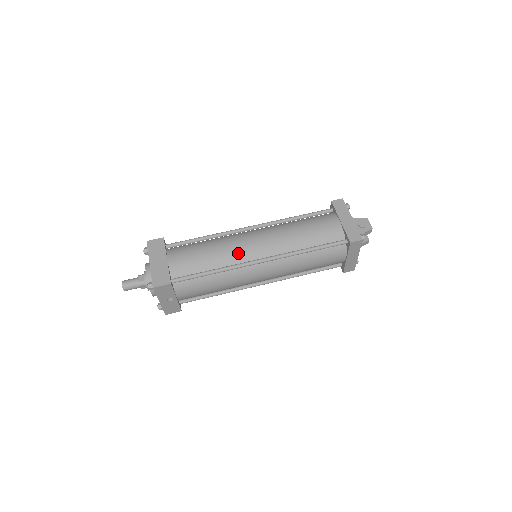
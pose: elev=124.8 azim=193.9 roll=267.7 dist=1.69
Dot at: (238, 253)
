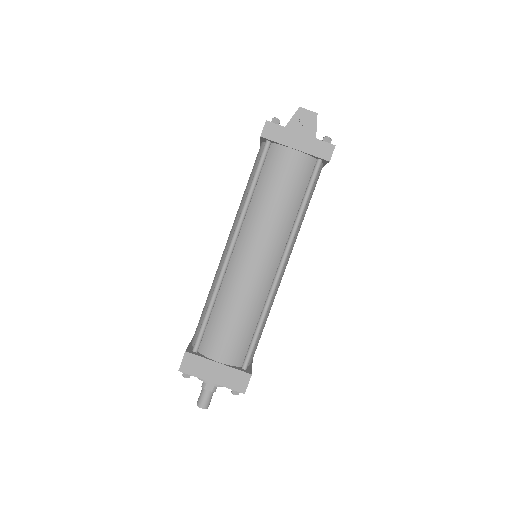
Dot at: (258, 286)
